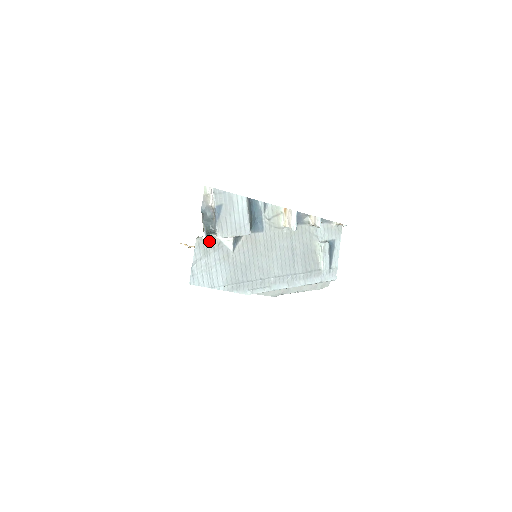
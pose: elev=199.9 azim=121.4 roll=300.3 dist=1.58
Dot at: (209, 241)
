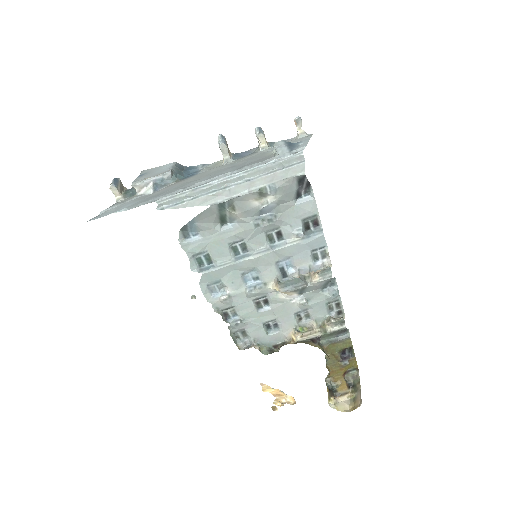
Dot at: occluded
